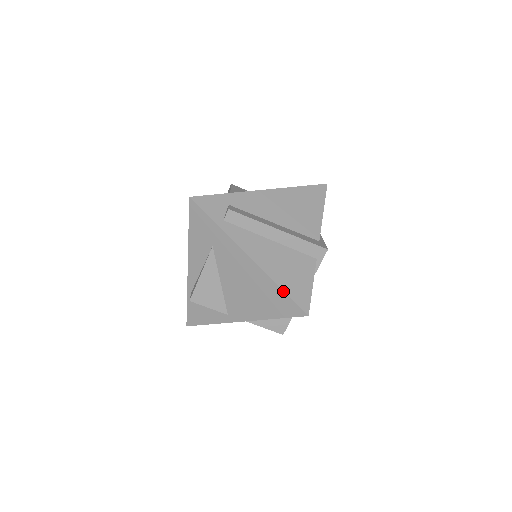
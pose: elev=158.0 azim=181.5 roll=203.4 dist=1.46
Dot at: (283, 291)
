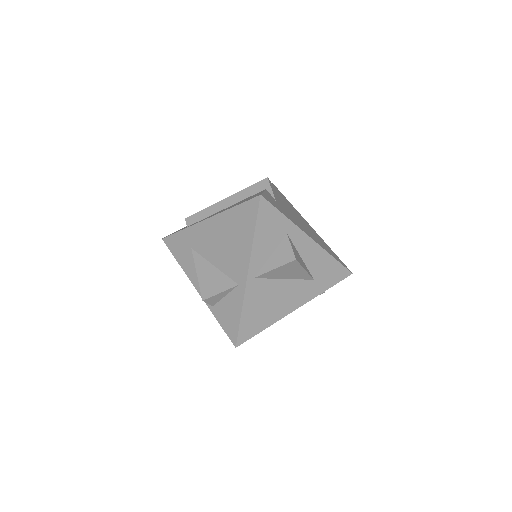
Dot at: (236, 206)
